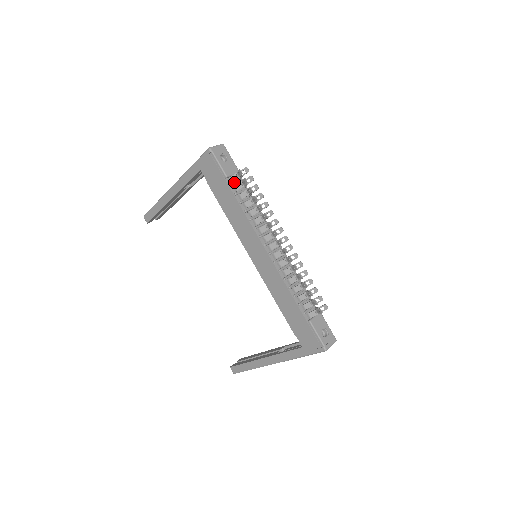
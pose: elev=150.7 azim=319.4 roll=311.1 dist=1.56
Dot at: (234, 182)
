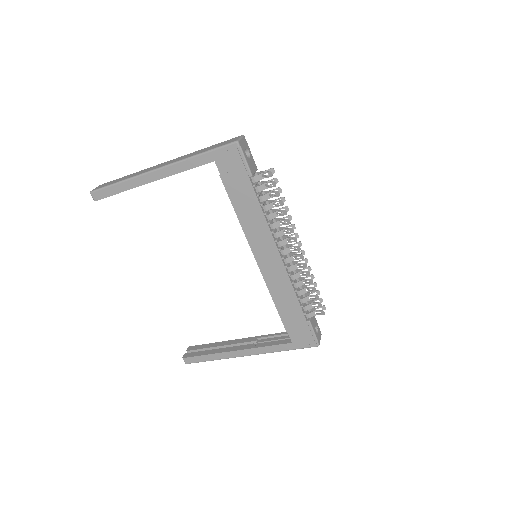
Dot at: (254, 181)
